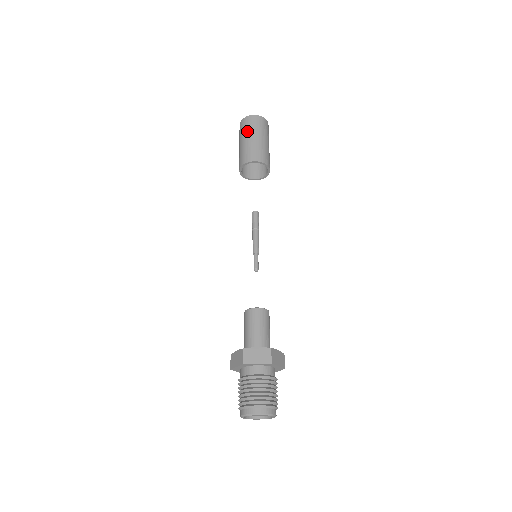
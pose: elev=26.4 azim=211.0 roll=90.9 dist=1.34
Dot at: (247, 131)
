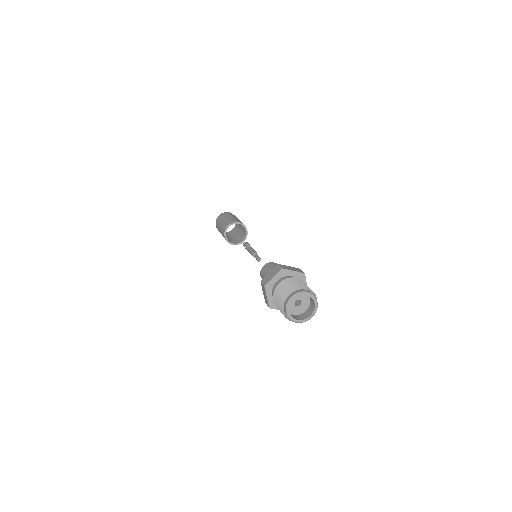
Dot at: (228, 215)
